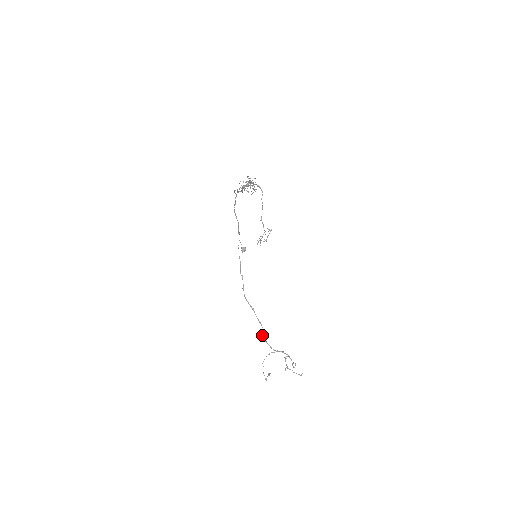
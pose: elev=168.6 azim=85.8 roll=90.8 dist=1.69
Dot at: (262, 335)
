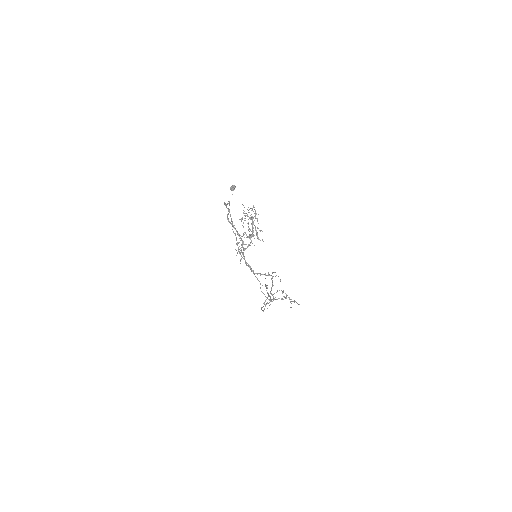
Dot at: occluded
